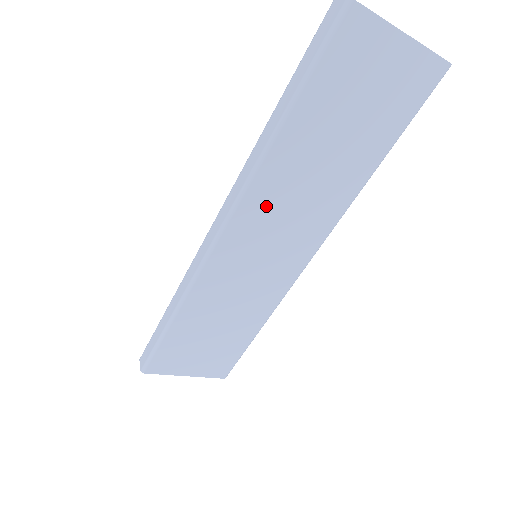
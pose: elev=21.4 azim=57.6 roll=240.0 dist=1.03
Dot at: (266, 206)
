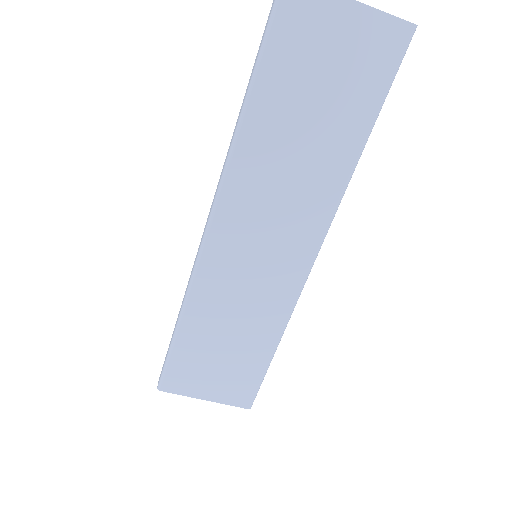
Dot at: (250, 194)
